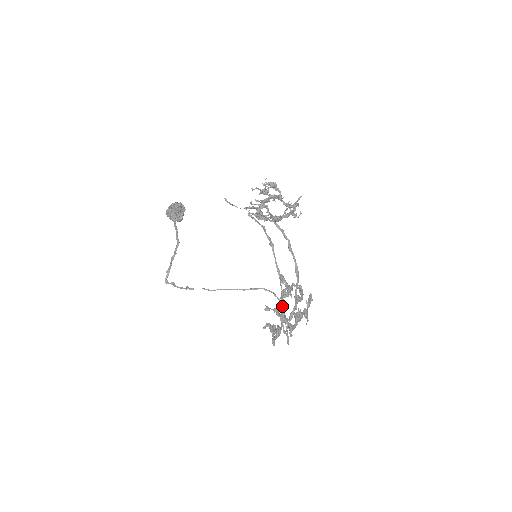
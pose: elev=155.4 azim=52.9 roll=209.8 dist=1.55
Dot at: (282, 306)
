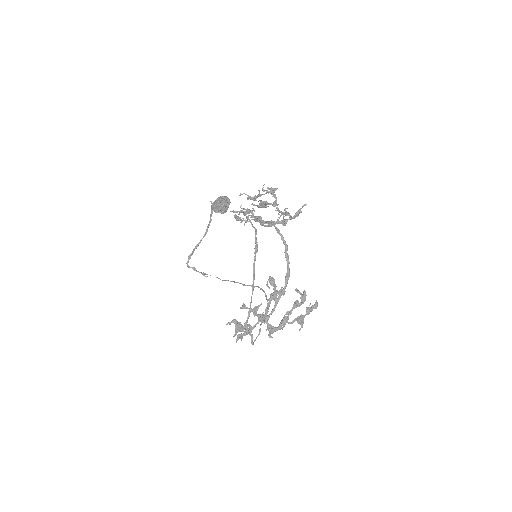
Dot at: (266, 307)
